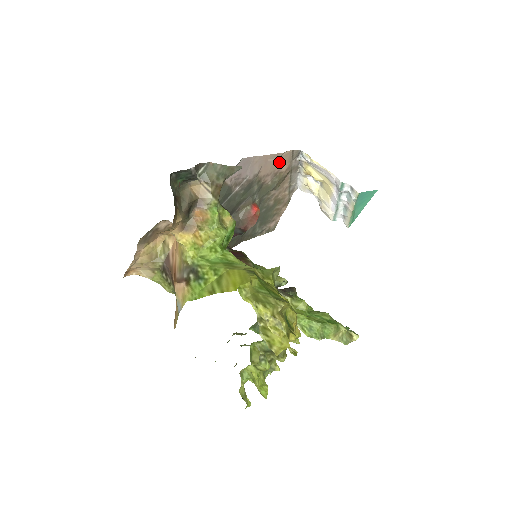
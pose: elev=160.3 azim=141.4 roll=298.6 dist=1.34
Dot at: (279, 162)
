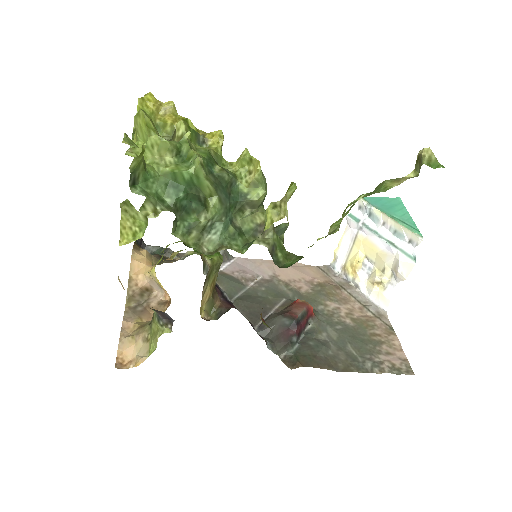
Dot at: (303, 272)
